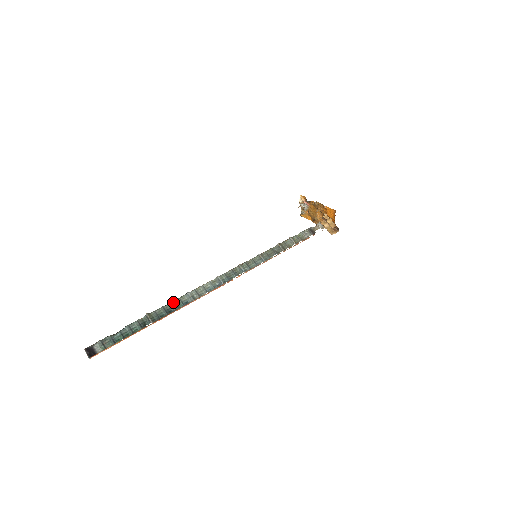
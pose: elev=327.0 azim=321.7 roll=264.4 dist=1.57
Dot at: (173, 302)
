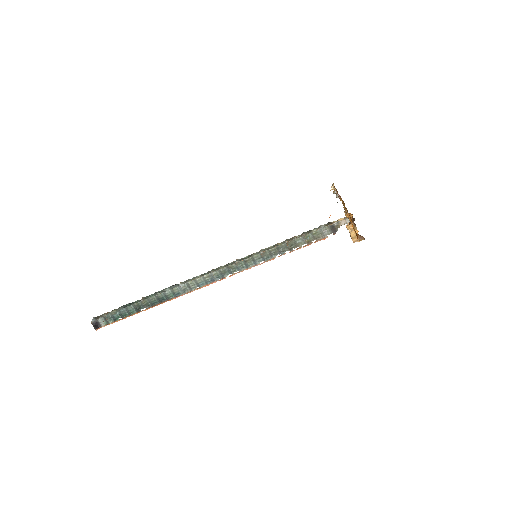
Dot at: (165, 292)
